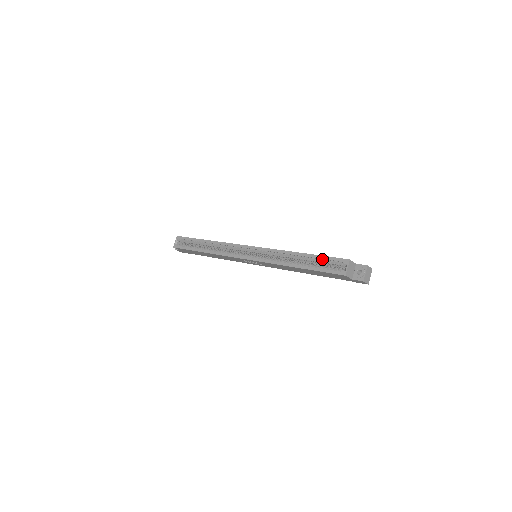
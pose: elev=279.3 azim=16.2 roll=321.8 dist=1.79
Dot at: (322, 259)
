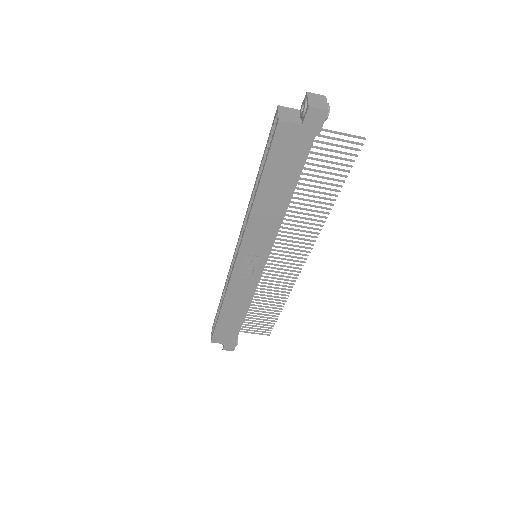
Dot at: occluded
